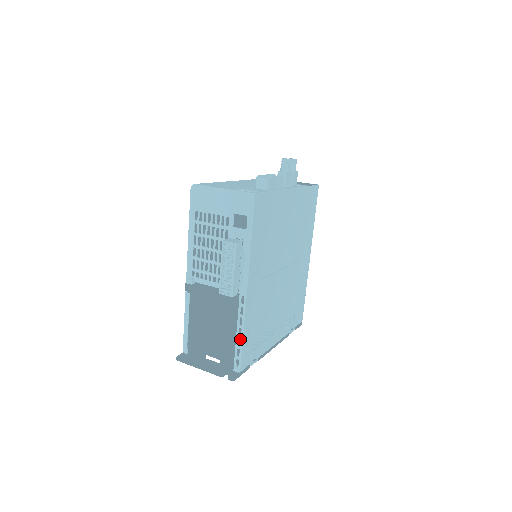
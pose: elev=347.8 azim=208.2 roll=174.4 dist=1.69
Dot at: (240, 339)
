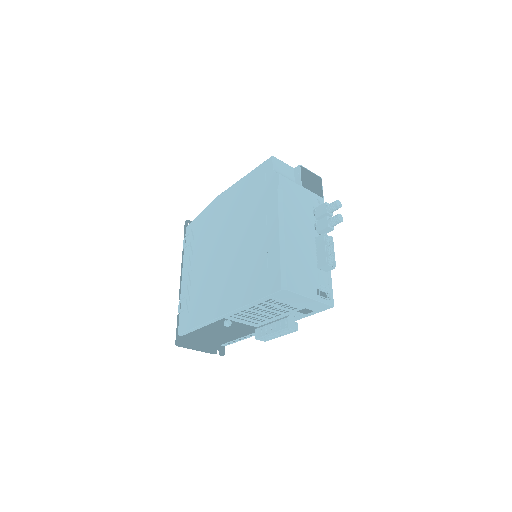
Dot at: (241, 339)
